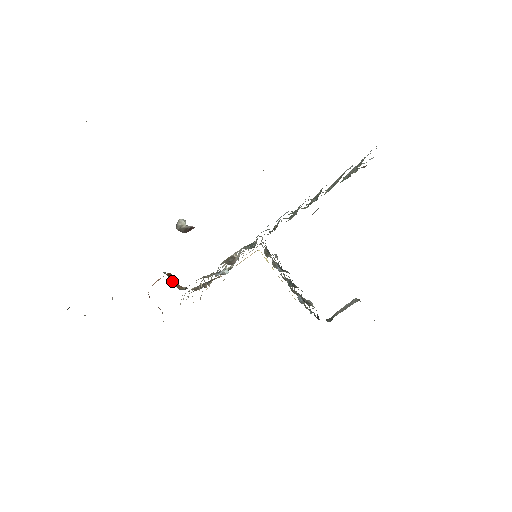
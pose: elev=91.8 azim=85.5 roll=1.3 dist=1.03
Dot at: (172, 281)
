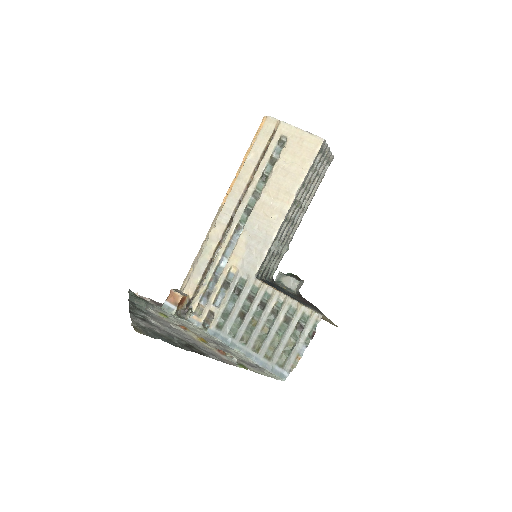
Dot at: (180, 305)
